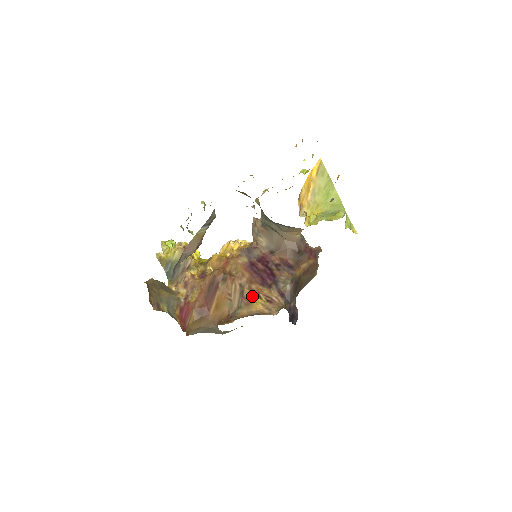
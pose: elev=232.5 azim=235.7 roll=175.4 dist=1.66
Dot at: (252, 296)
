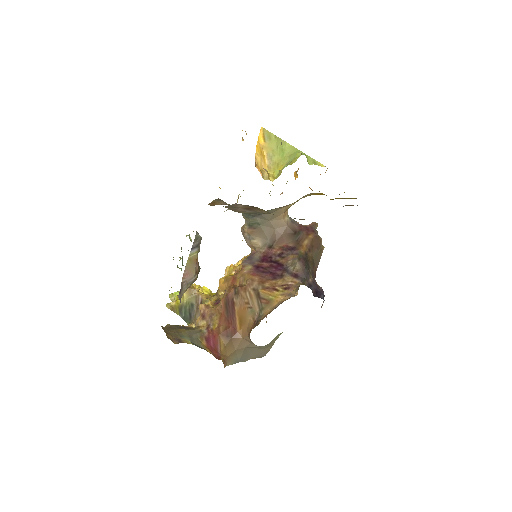
Dot at: (269, 293)
